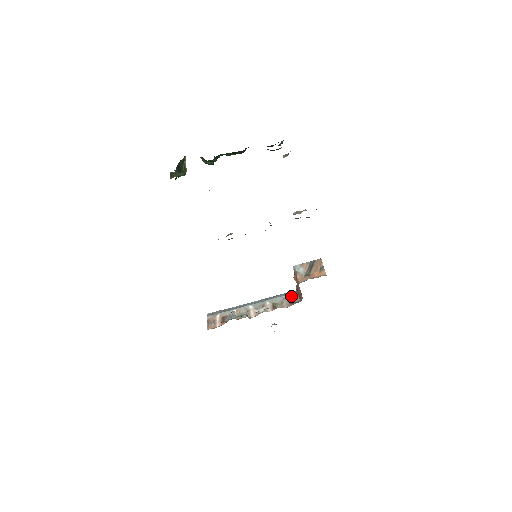
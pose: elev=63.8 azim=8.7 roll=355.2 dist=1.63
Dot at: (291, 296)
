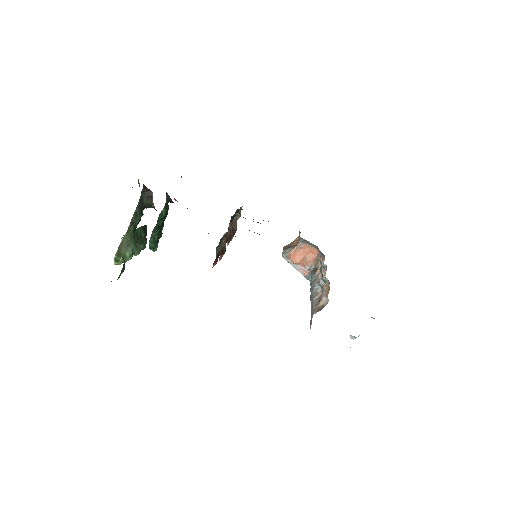
Dot at: (314, 273)
